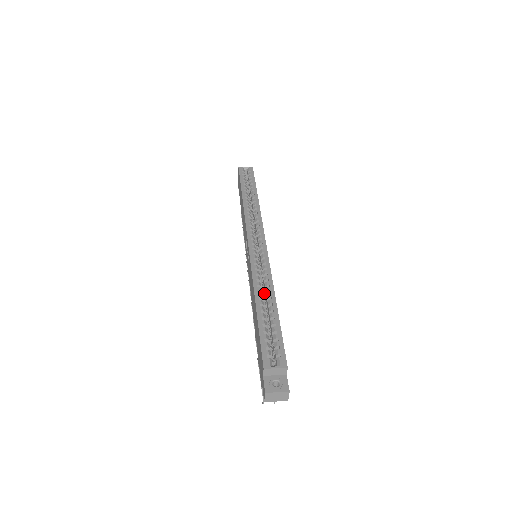
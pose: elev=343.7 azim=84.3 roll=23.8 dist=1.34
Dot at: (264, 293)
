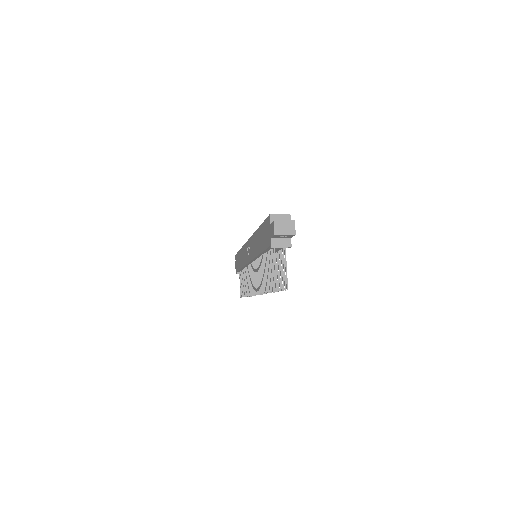
Dot at: occluded
